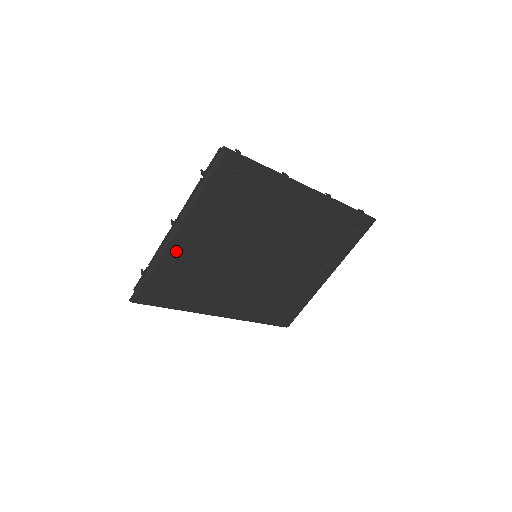
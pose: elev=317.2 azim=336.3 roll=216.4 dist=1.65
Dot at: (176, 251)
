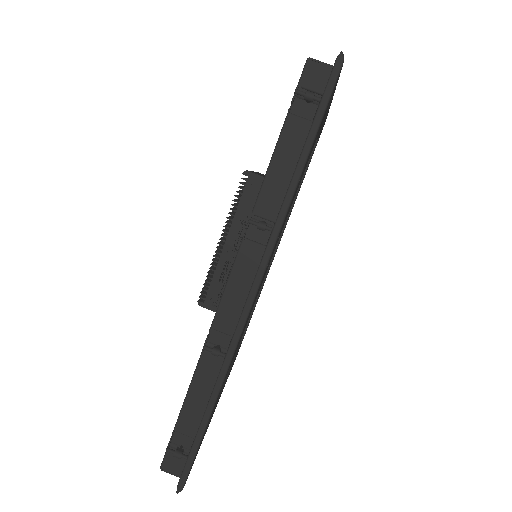
Dot at: occluded
